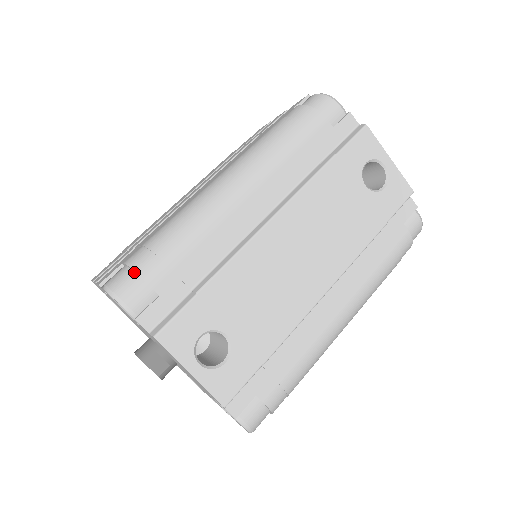
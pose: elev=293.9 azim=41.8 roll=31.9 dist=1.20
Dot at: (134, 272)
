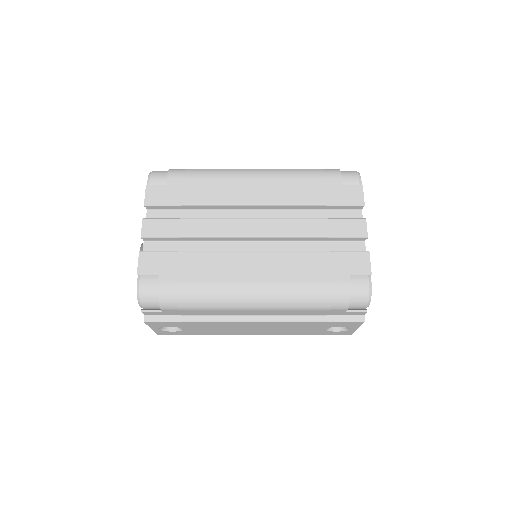
Dot at: (158, 298)
